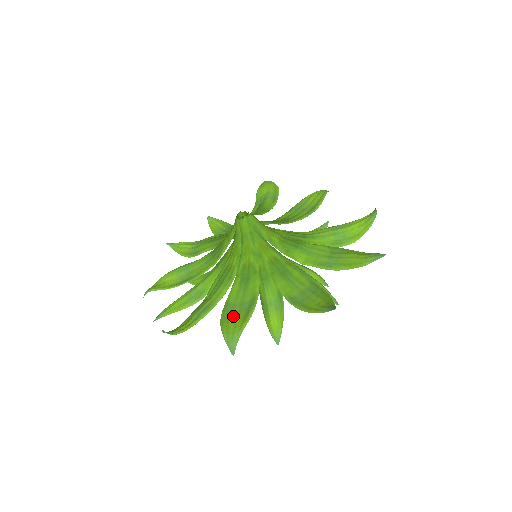
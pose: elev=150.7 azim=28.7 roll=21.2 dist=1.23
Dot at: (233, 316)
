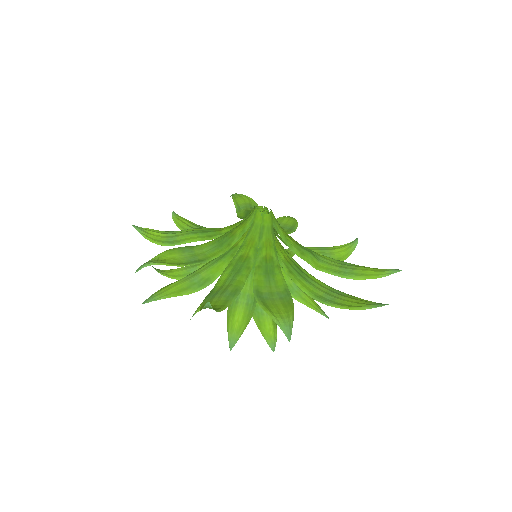
Dot at: (273, 303)
